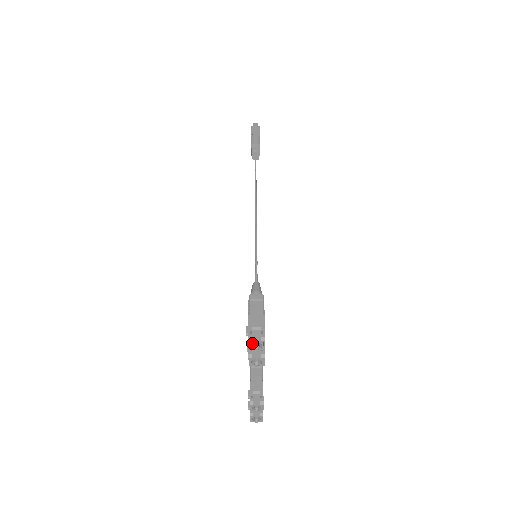
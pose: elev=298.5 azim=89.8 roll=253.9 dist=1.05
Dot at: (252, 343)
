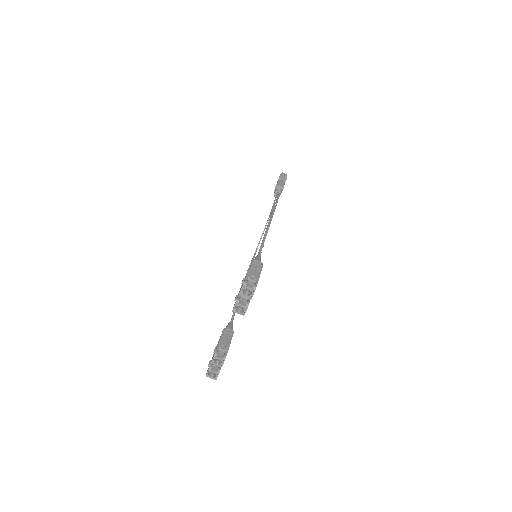
Dot at: (245, 288)
